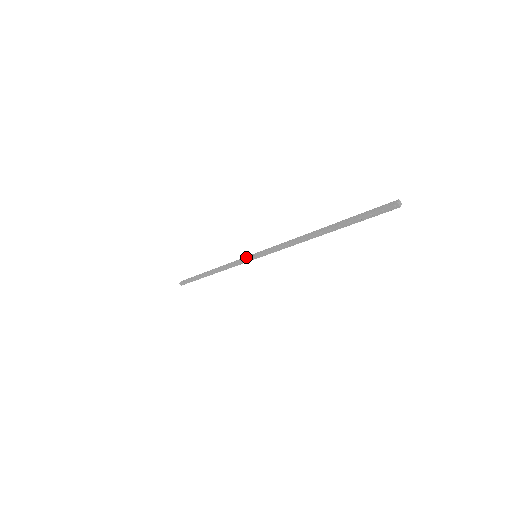
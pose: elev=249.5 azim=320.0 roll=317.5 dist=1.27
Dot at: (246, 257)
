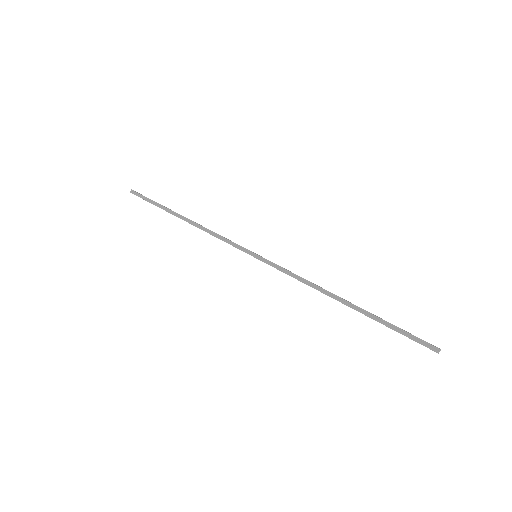
Dot at: (242, 248)
